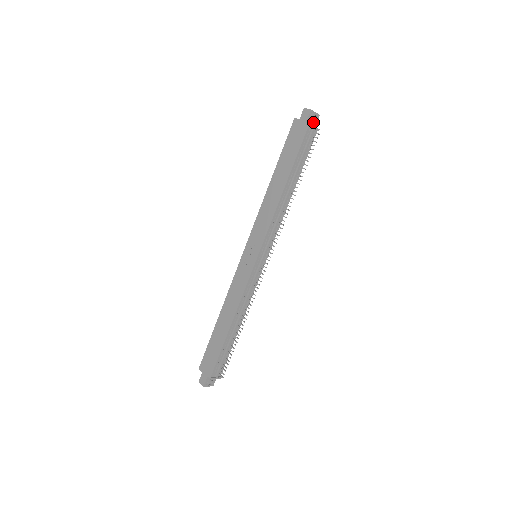
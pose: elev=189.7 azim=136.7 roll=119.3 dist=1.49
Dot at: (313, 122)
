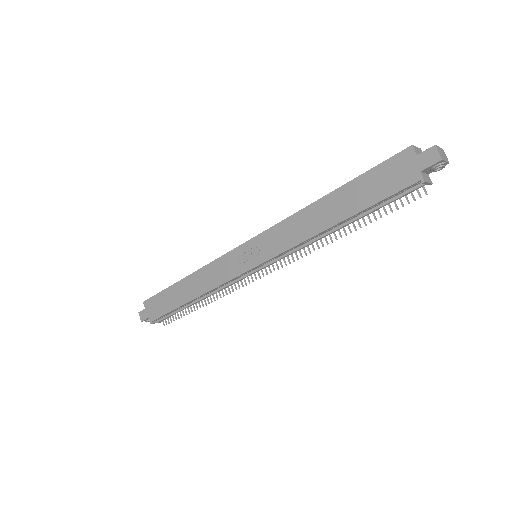
Dot at: (432, 171)
